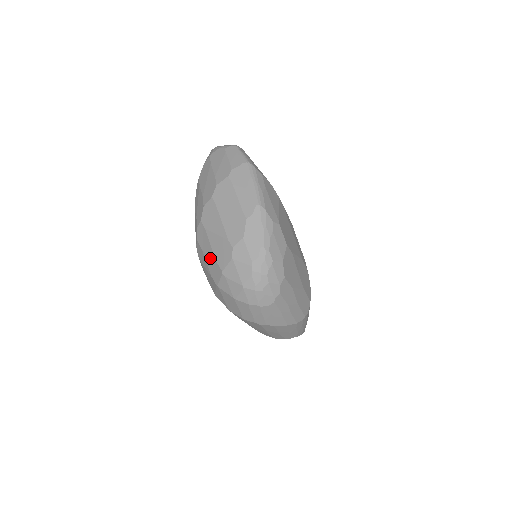
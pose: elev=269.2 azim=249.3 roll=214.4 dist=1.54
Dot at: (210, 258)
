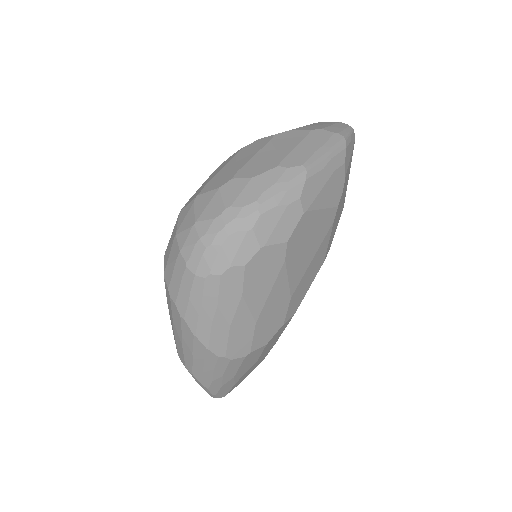
Dot at: (206, 182)
